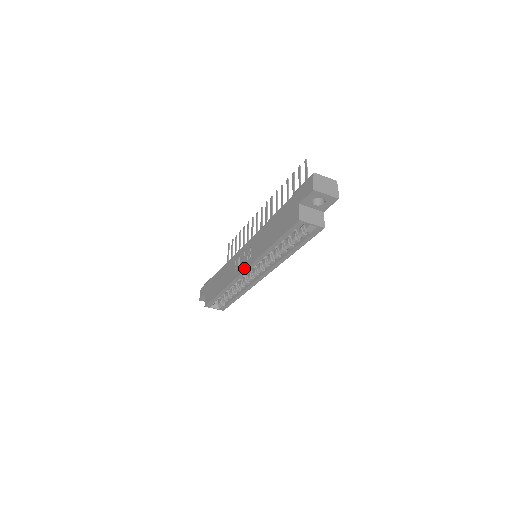
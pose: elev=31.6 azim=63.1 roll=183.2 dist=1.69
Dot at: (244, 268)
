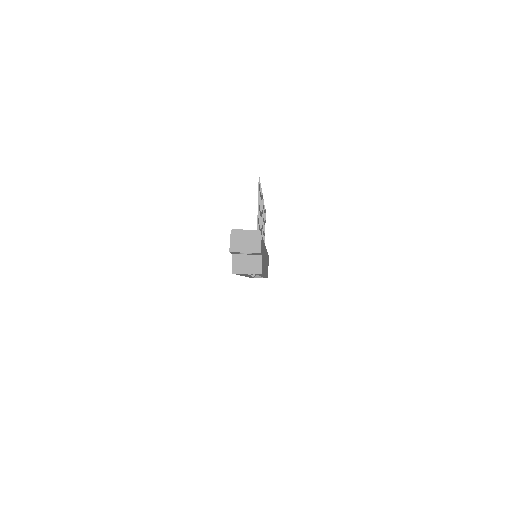
Dot at: occluded
